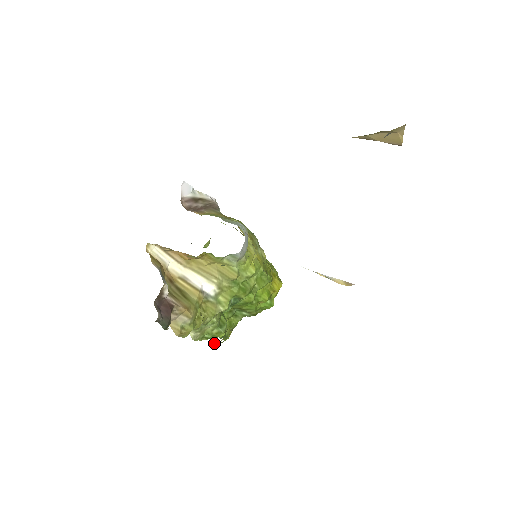
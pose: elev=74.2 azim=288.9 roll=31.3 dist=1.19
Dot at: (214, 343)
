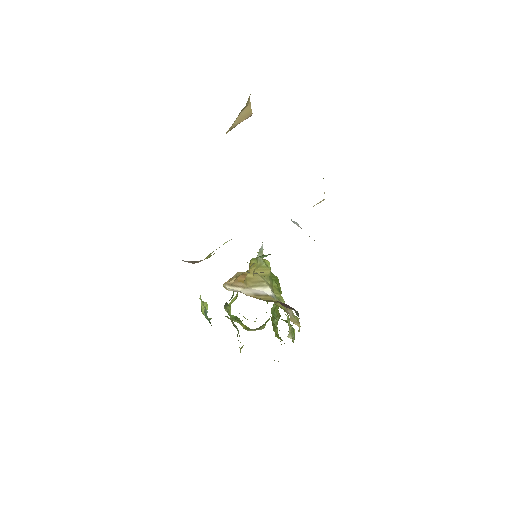
Dot at: occluded
